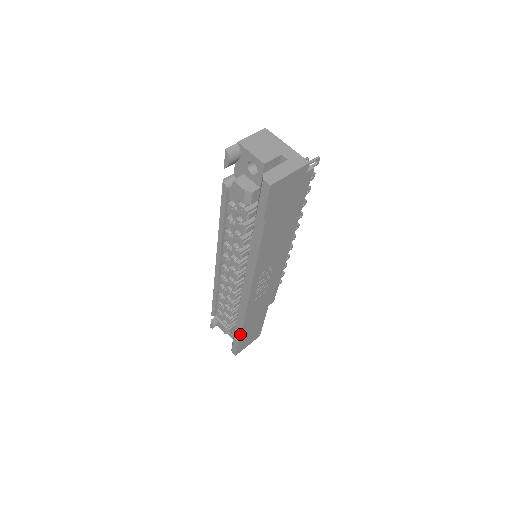
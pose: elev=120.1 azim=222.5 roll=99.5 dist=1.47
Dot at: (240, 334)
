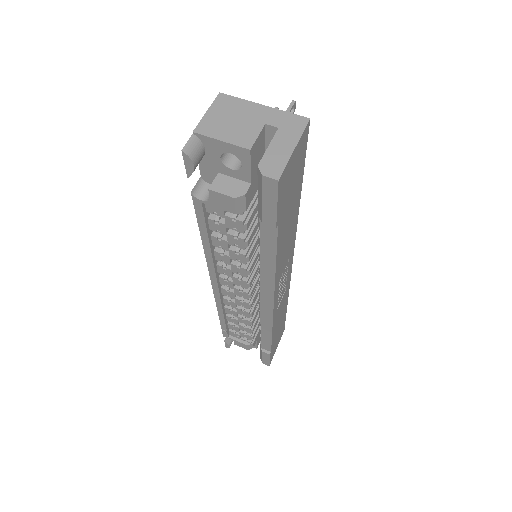
Dot at: (269, 346)
